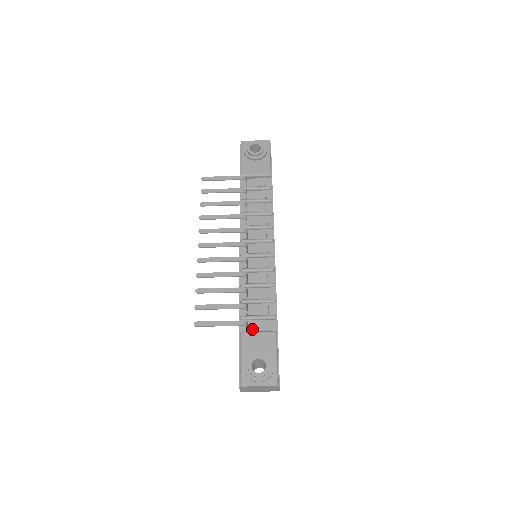
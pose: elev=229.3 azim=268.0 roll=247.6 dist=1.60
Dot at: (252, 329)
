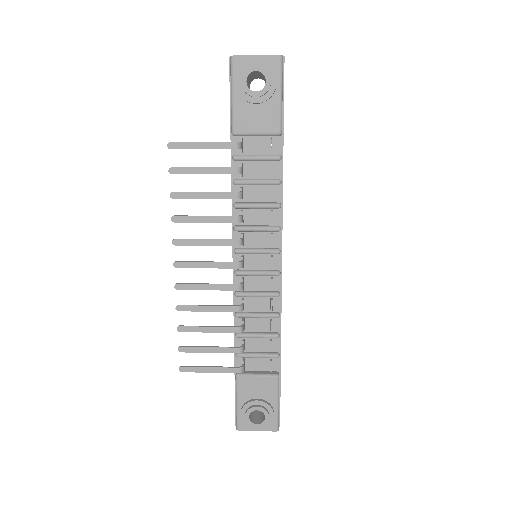
Dot at: (250, 367)
